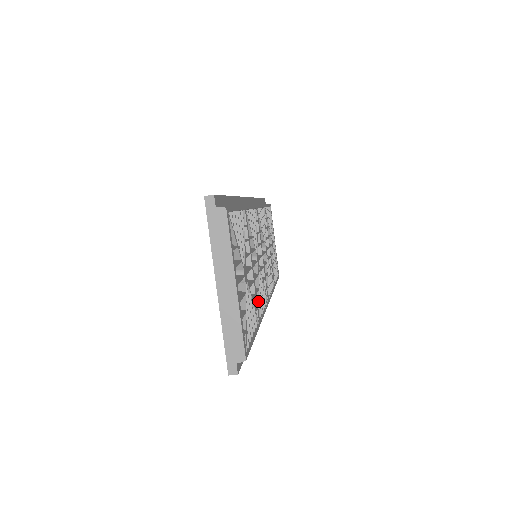
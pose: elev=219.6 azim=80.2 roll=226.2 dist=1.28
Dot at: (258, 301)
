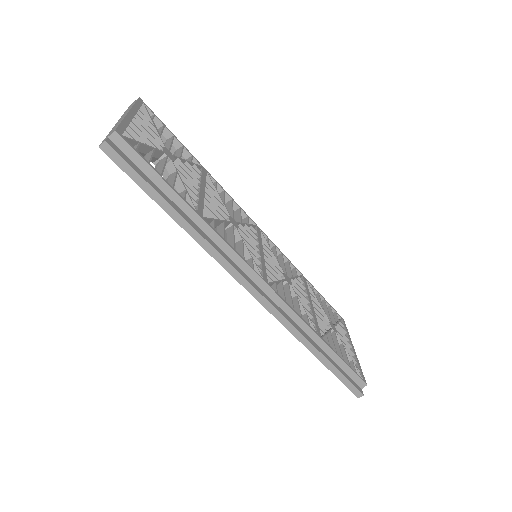
Dot at: (212, 219)
